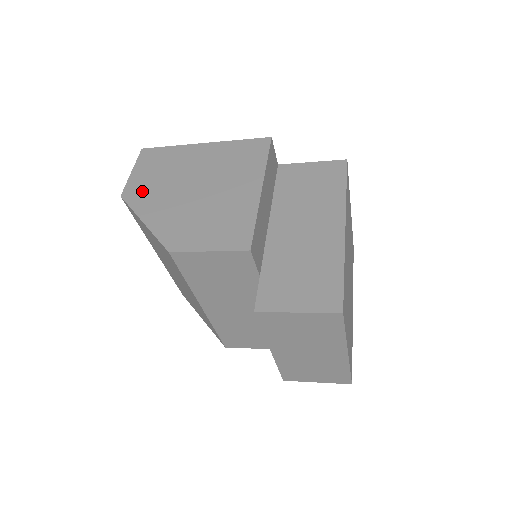
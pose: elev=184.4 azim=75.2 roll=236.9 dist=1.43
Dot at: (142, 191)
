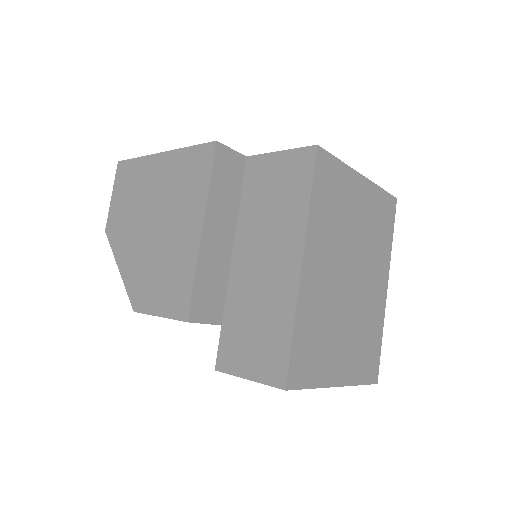
Dot at: (118, 226)
